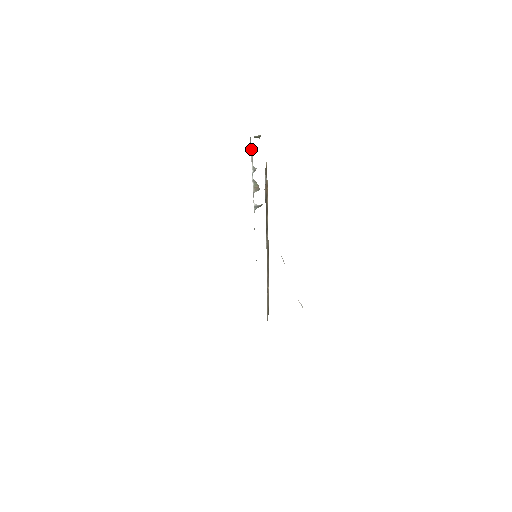
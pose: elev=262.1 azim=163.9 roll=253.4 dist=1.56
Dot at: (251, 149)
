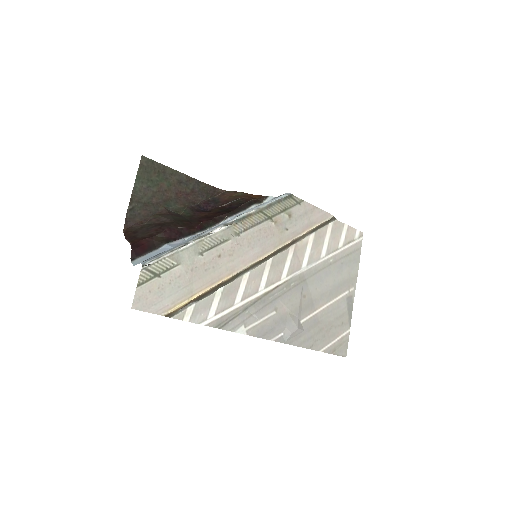
Dot at: (156, 259)
